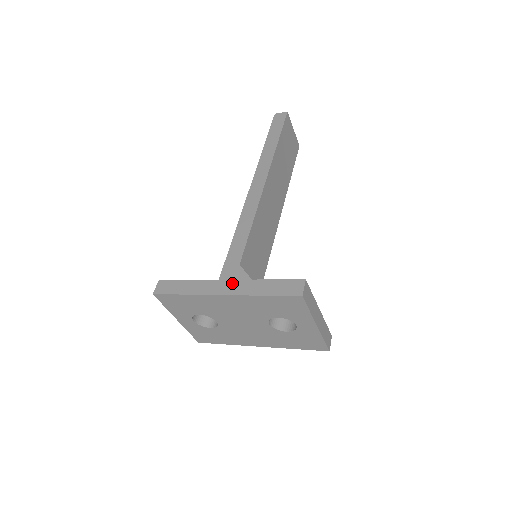
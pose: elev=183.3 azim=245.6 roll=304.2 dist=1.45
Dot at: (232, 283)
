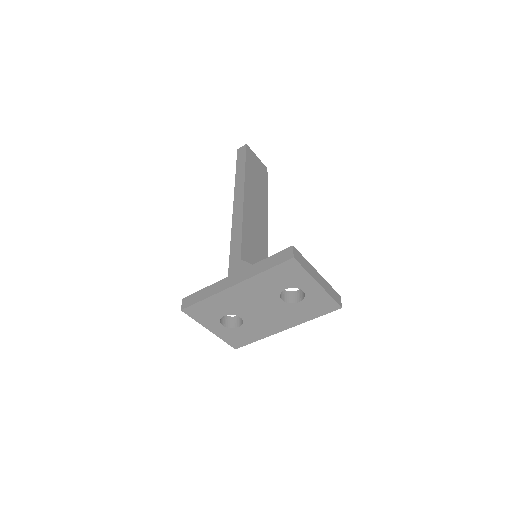
Dot at: (239, 274)
